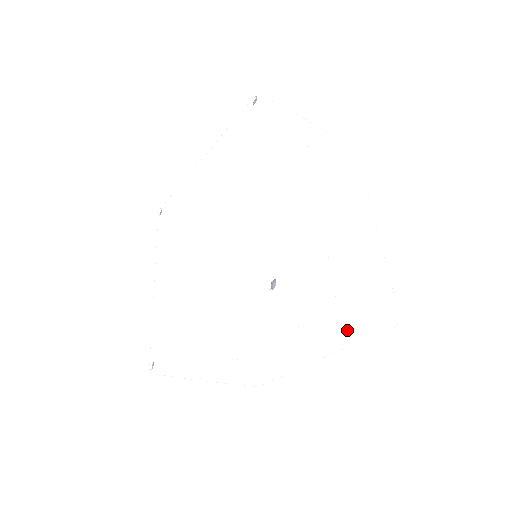
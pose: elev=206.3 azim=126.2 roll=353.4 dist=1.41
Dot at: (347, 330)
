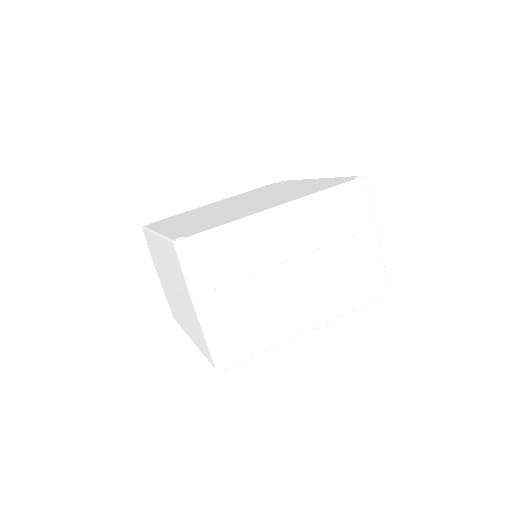
Dot at: (363, 275)
